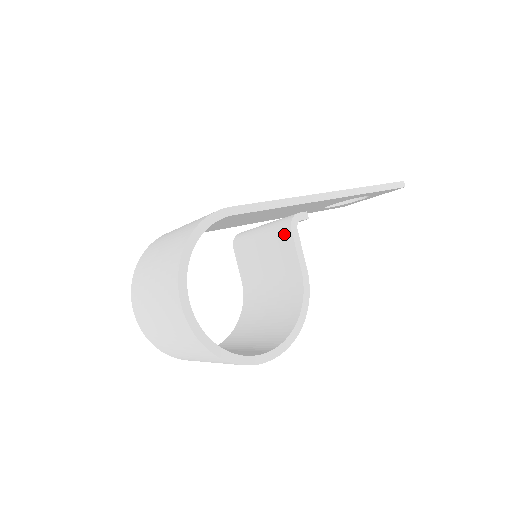
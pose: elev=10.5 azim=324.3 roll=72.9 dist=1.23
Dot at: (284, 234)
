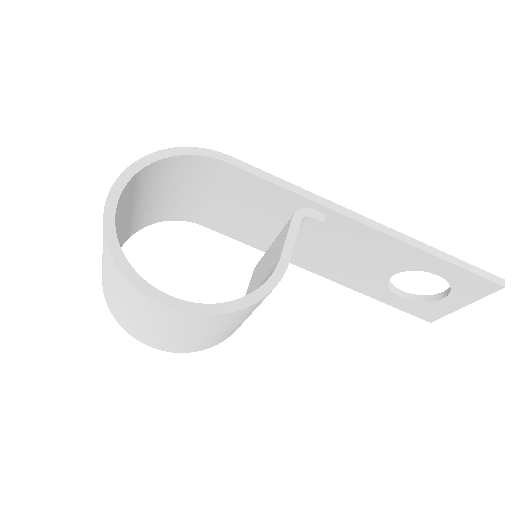
Dot at: (287, 225)
